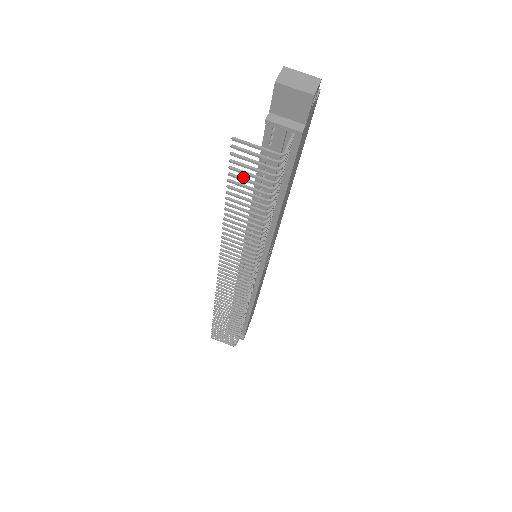
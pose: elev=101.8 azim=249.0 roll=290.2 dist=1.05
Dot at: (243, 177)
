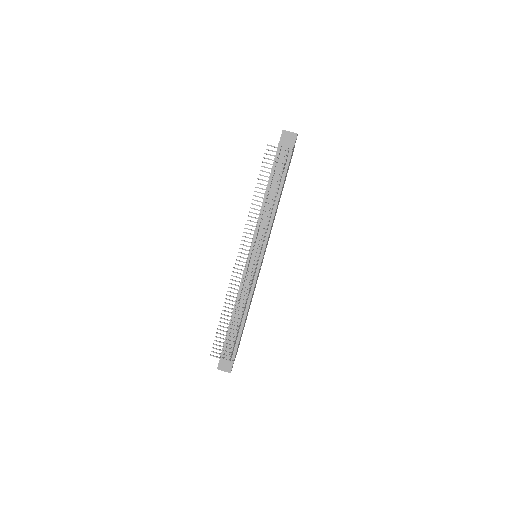
Dot at: occluded
